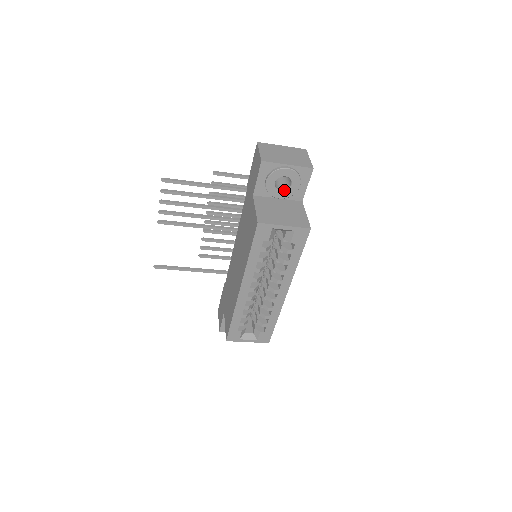
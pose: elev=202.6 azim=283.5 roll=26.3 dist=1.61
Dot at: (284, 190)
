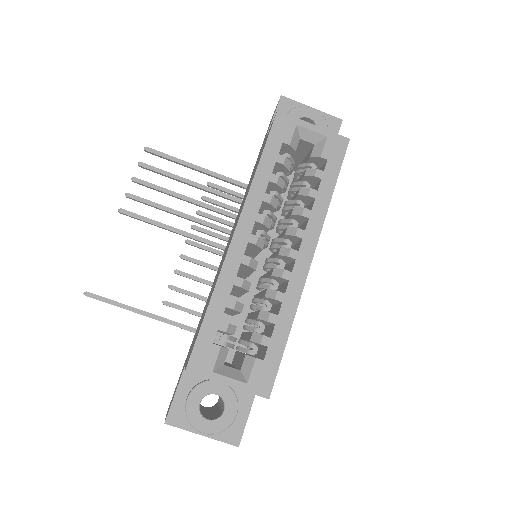
Dot at: occluded
